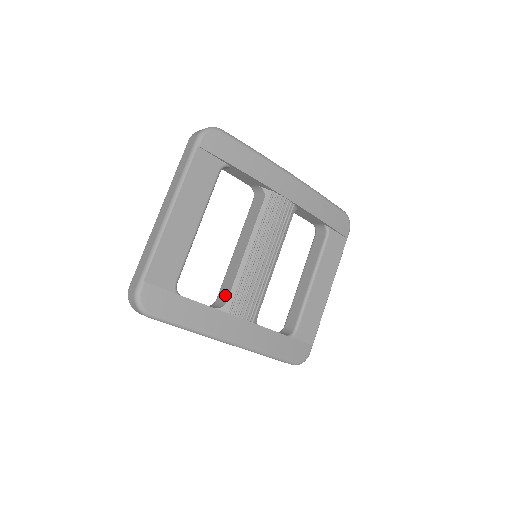
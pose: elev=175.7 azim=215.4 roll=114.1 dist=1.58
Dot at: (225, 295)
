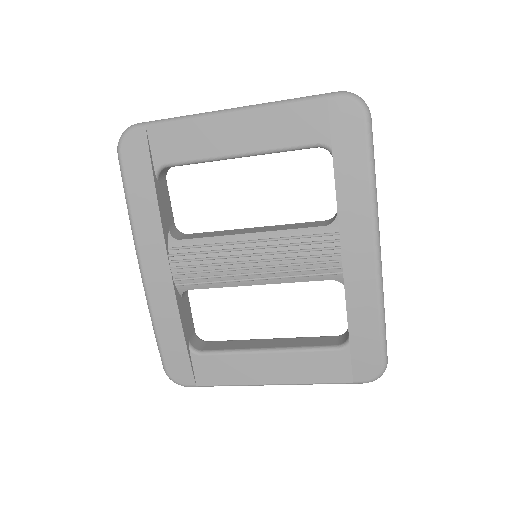
Dot at: (190, 236)
